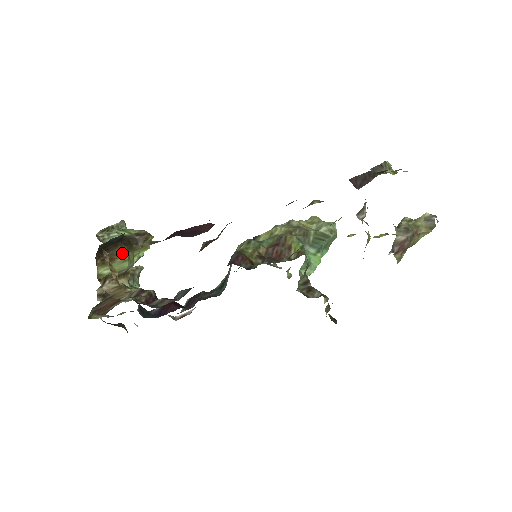
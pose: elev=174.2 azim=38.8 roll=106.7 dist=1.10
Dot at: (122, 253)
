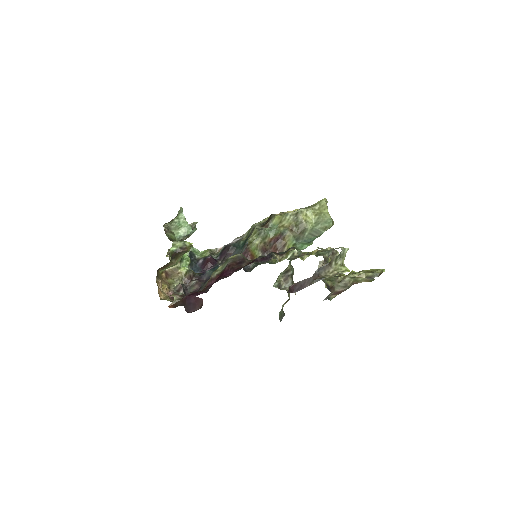
Dot at: (172, 263)
